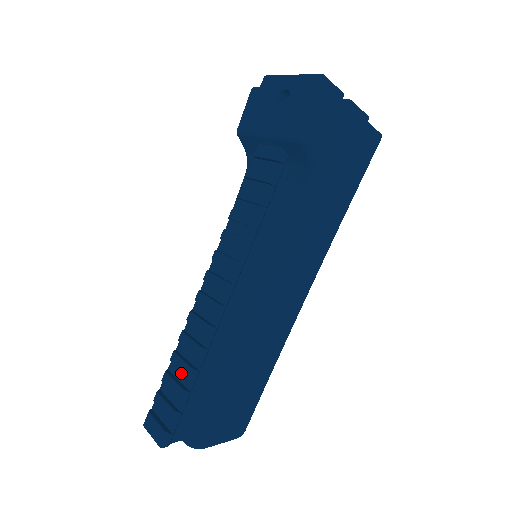
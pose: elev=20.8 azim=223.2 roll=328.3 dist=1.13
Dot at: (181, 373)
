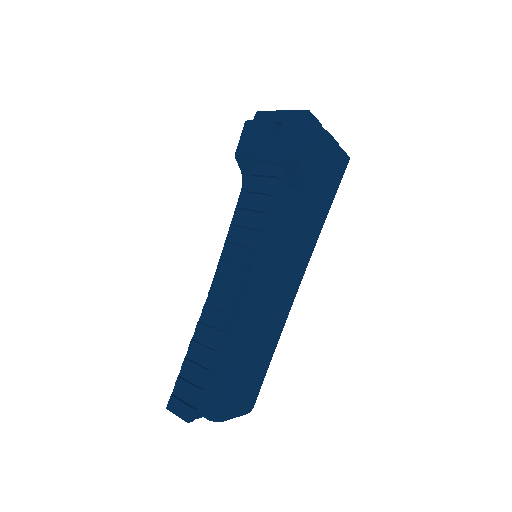
Dot at: (200, 357)
